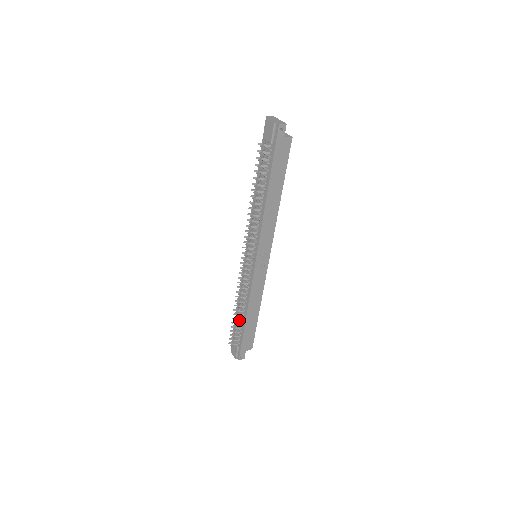
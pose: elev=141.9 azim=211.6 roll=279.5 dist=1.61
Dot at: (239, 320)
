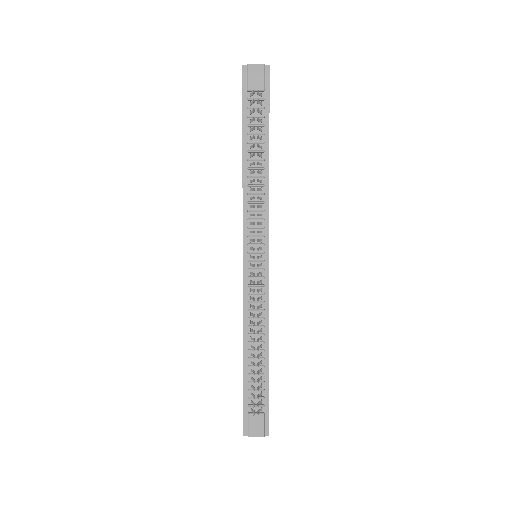
Dot at: (256, 367)
